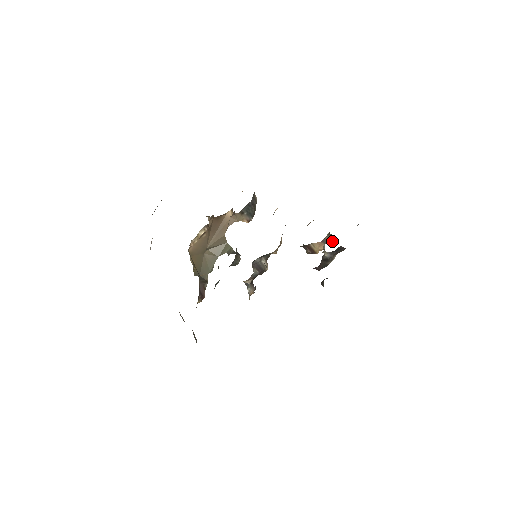
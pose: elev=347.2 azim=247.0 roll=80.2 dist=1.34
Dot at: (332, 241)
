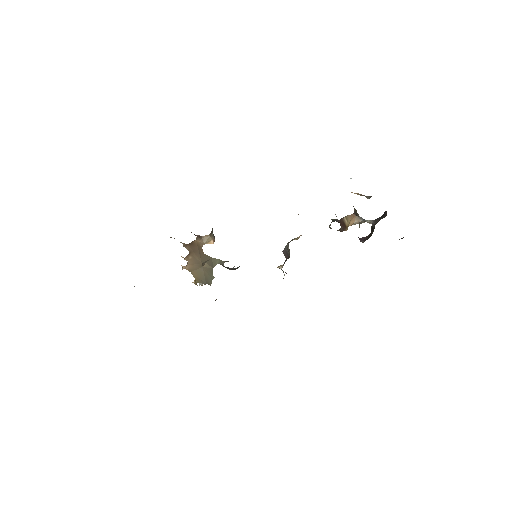
Dot at: occluded
